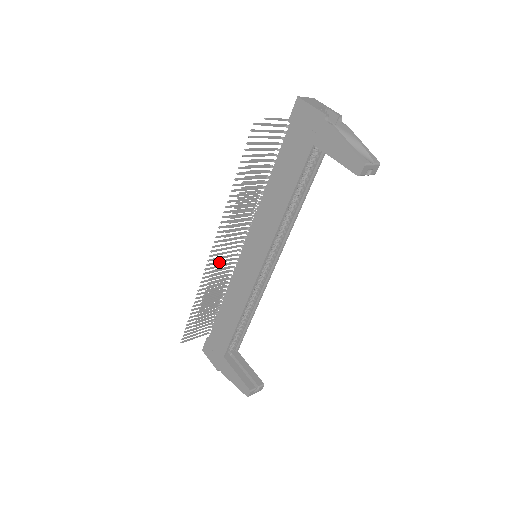
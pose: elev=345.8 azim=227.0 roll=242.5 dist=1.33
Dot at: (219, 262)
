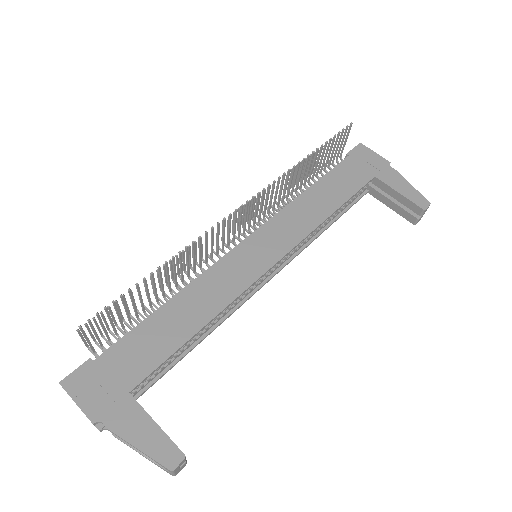
Dot at: occluded
